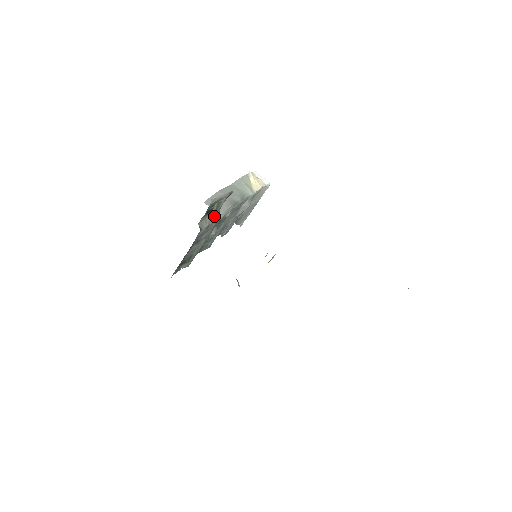
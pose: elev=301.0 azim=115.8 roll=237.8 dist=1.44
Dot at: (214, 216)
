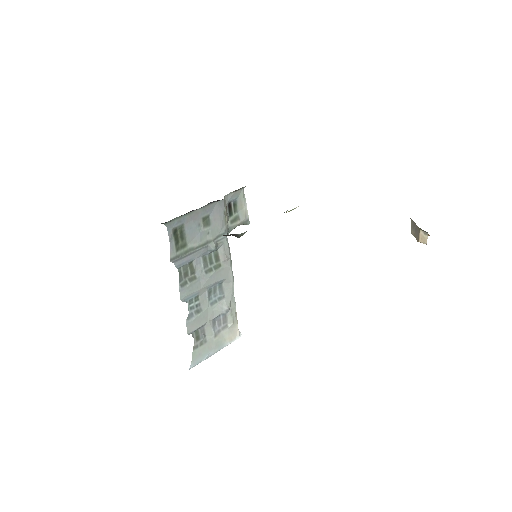
Dot at: (227, 226)
